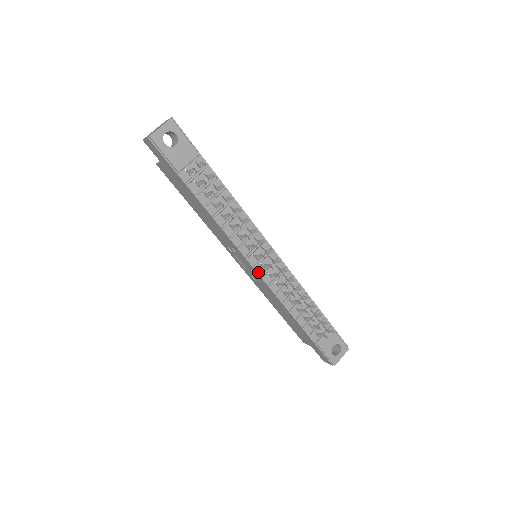
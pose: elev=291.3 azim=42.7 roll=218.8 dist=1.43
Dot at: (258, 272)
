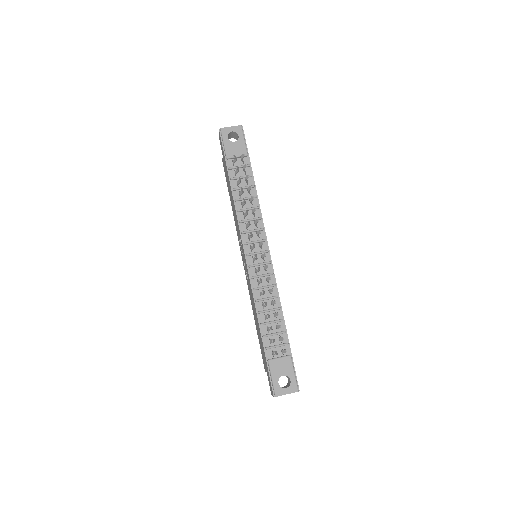
Dot at: (247, 262)
